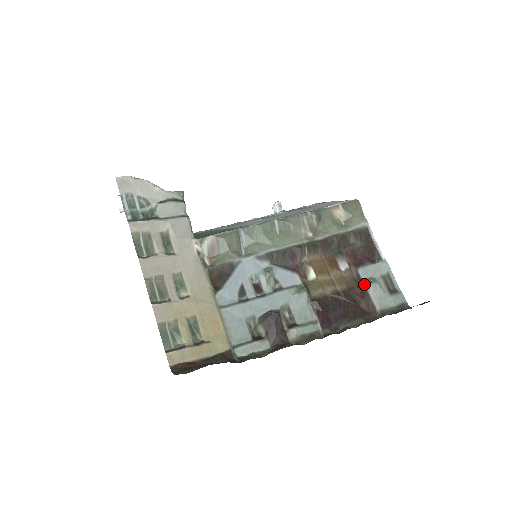
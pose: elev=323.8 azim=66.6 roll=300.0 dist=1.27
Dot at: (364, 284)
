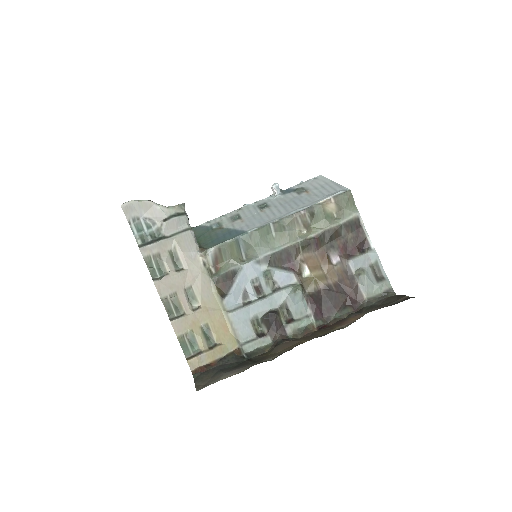
Dot at: (354, 275)
